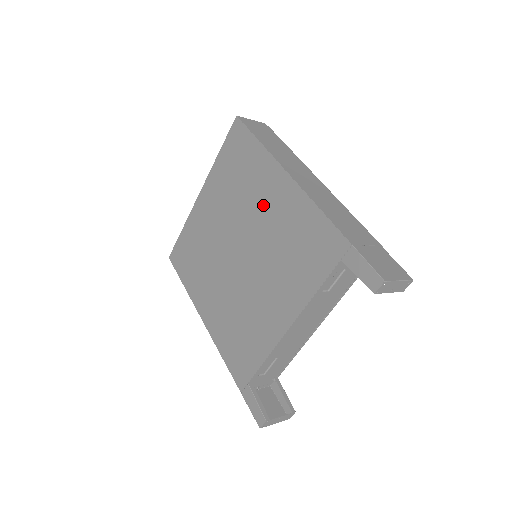
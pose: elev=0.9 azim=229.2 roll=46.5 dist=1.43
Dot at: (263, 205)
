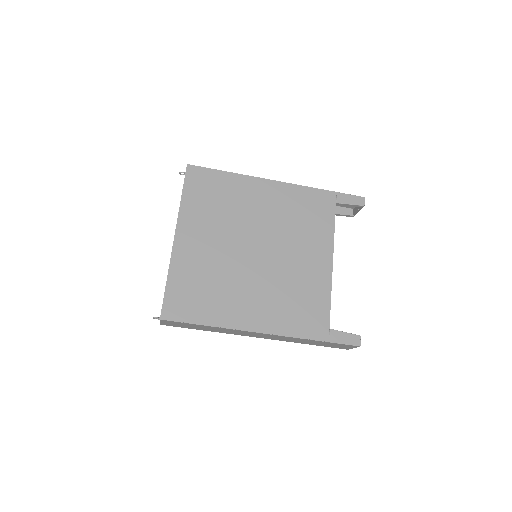
Dot at: (258, 207)
